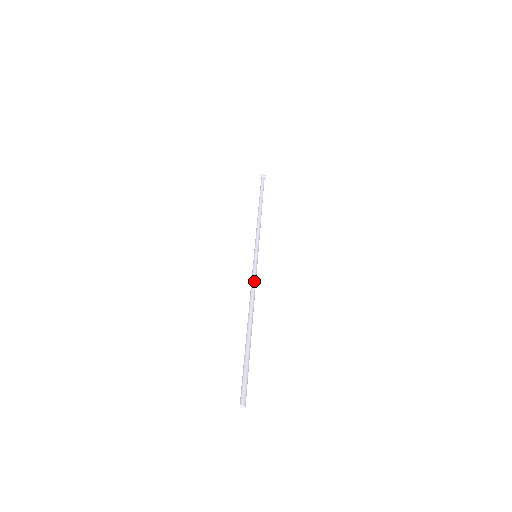
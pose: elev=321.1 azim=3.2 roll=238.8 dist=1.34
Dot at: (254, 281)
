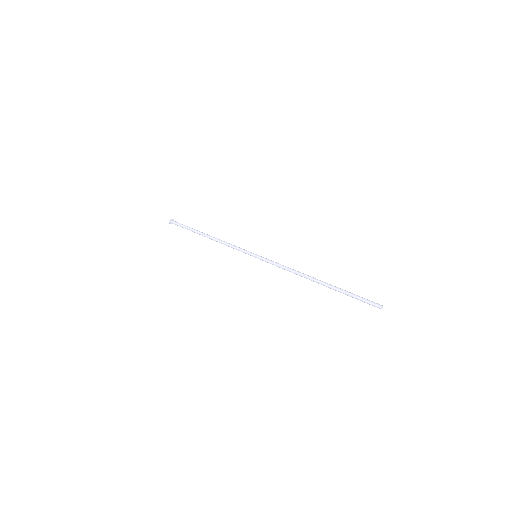
Dot at: (283, 265)
